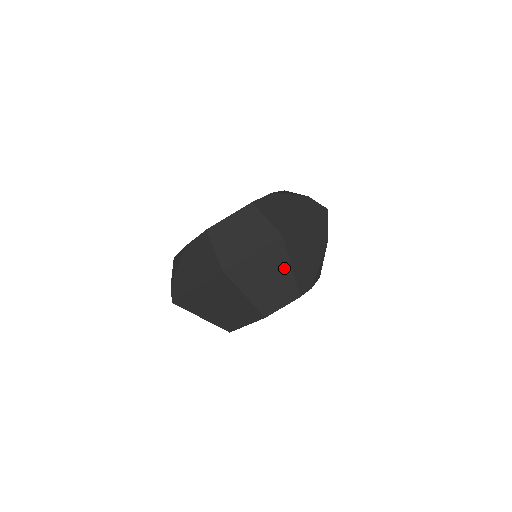
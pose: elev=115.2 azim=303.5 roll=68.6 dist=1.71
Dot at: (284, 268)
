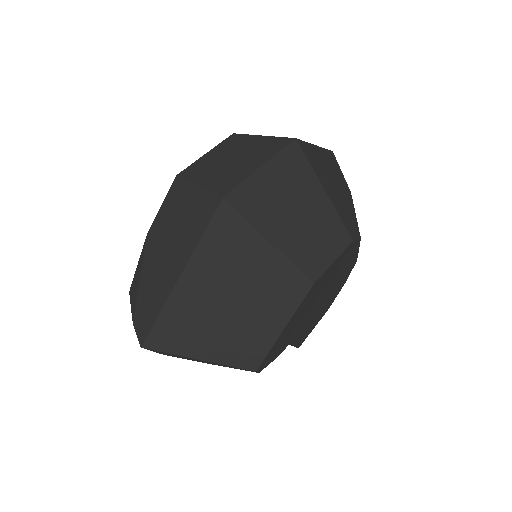
Dot at: (314, 191)
